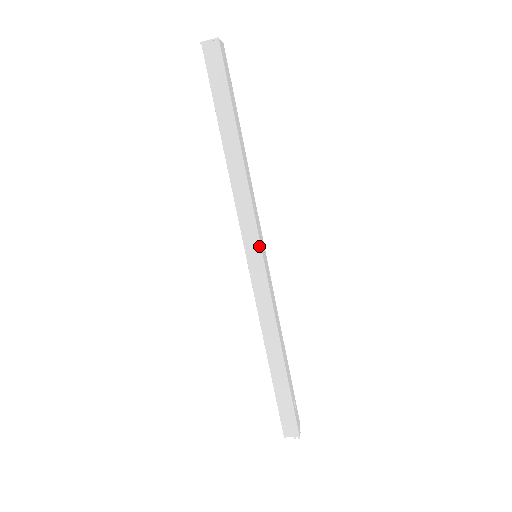
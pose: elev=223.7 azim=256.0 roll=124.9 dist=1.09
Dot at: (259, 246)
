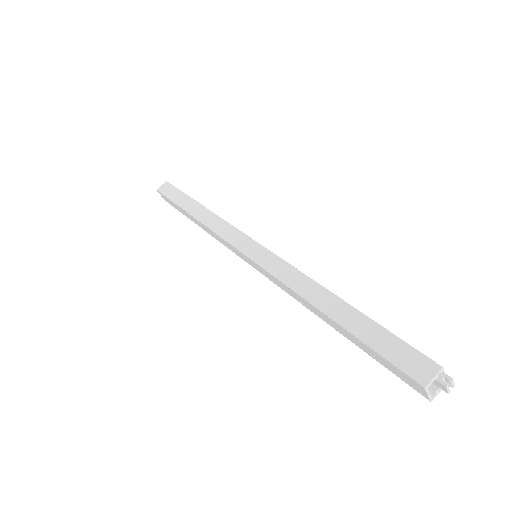
Dot at: (249, 239)
